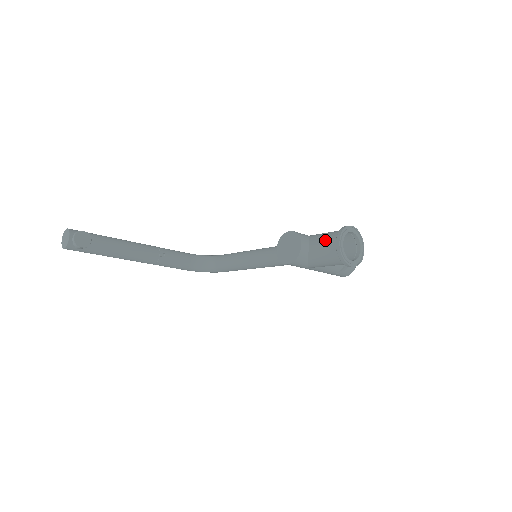
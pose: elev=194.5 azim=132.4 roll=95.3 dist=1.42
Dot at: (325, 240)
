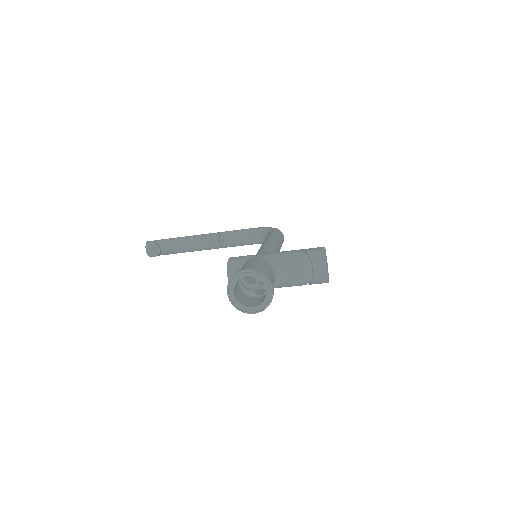
Dot at: occluded
